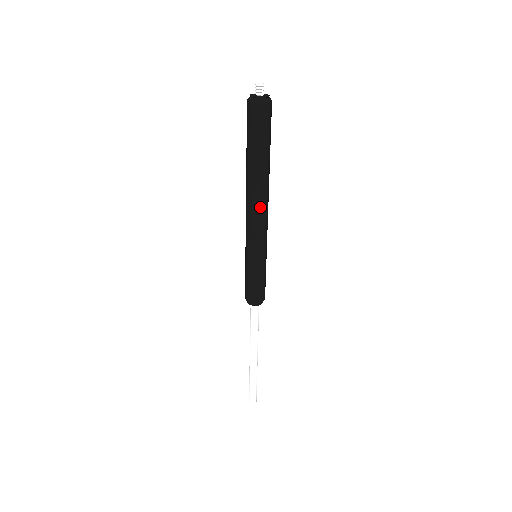
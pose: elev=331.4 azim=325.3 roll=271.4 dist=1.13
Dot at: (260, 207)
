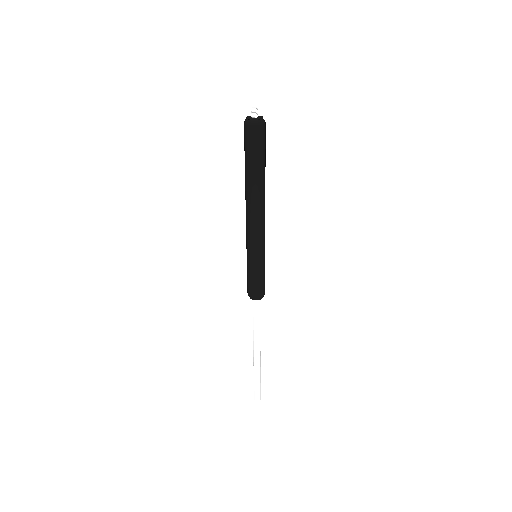
Dot at: (255, 213)
